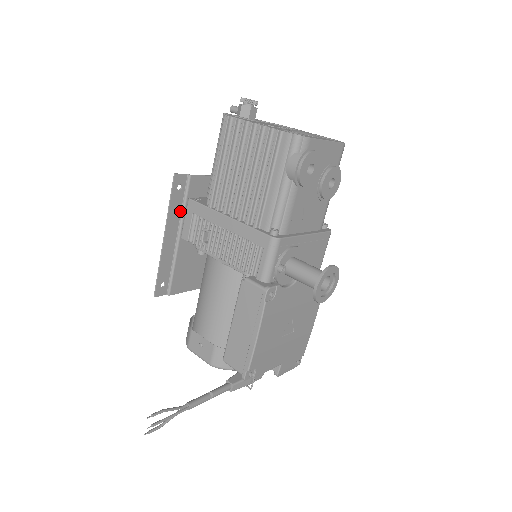
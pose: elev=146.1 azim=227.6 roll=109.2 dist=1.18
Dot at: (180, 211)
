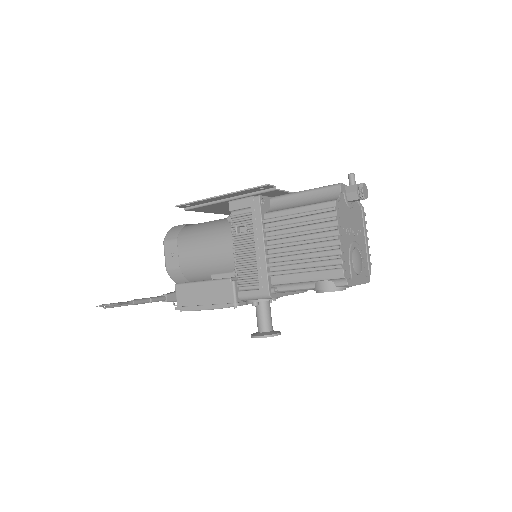
Dot at: (246, 193)
